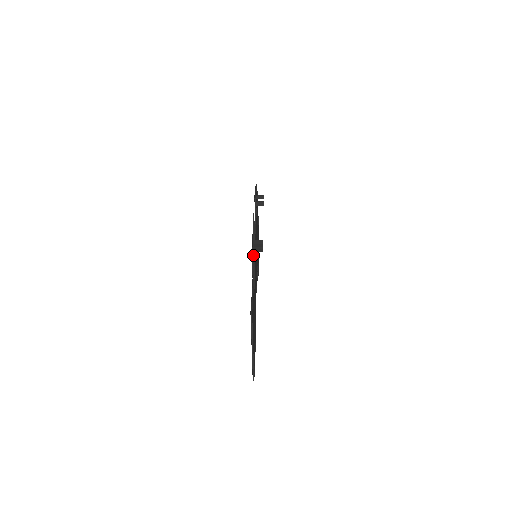
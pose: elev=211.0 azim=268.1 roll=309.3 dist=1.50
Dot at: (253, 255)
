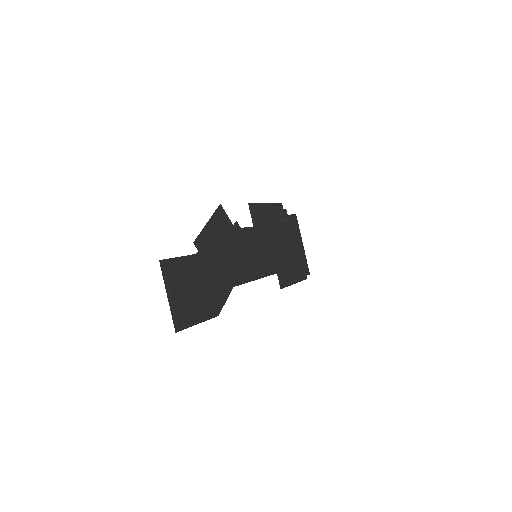
Dot at: (203, 233)
